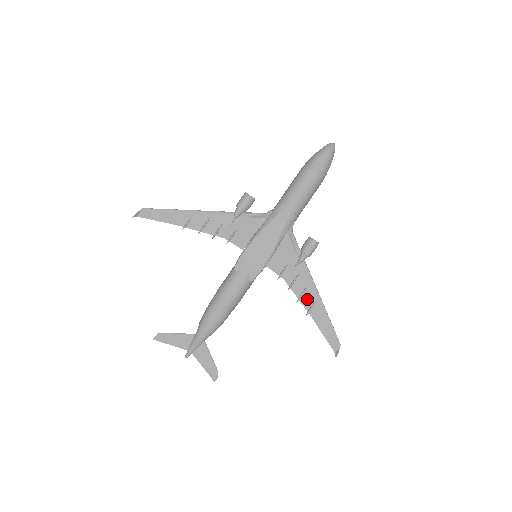
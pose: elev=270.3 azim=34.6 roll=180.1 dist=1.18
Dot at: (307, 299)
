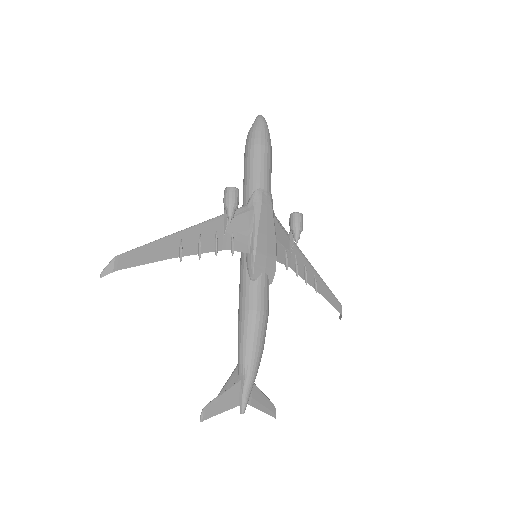
Dot at: (309, 277)
